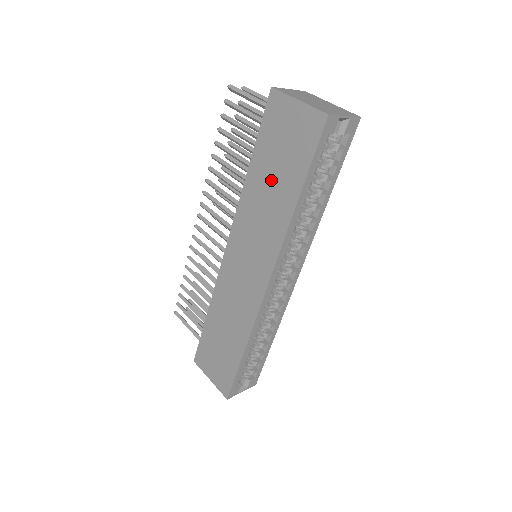
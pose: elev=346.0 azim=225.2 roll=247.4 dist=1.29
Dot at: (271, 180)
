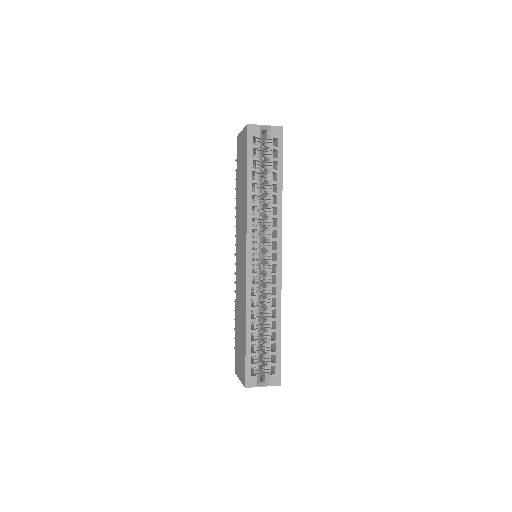
Dot at: (241, 186)
